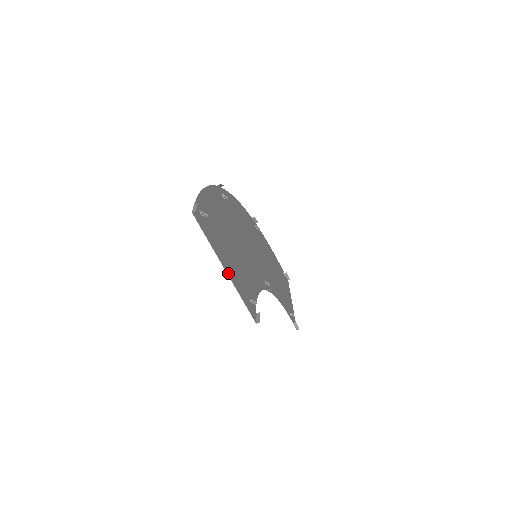
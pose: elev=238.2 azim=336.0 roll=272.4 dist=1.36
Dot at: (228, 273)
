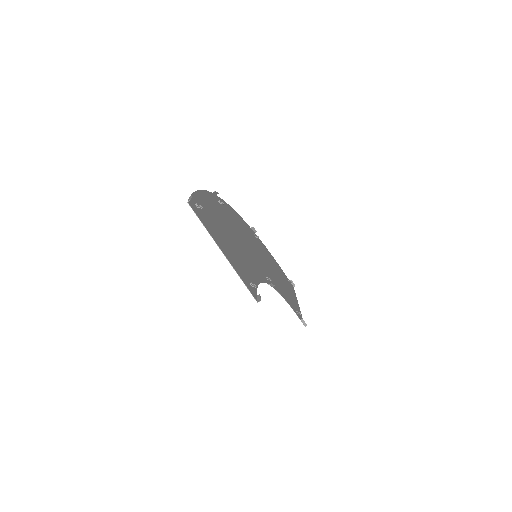
Dot at: (226, 256)
